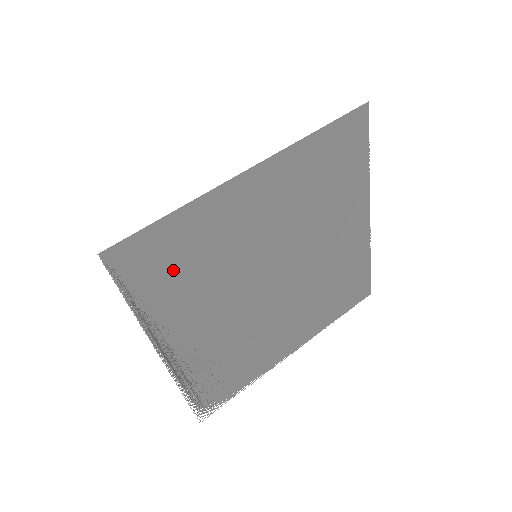
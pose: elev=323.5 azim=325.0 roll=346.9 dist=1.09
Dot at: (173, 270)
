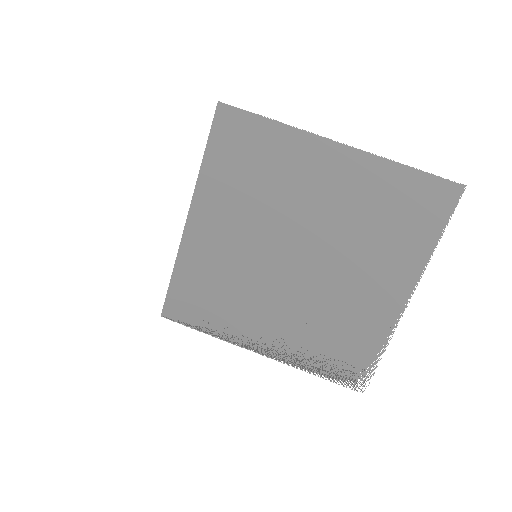
Dot at: (208, 300)
